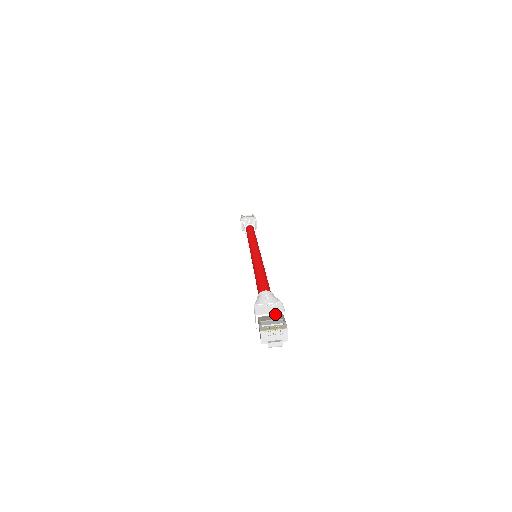
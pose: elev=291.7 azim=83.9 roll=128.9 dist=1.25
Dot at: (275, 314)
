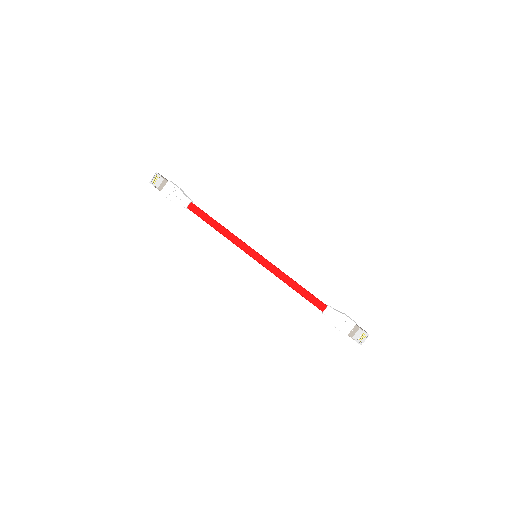
Dot at: (353, 328)
